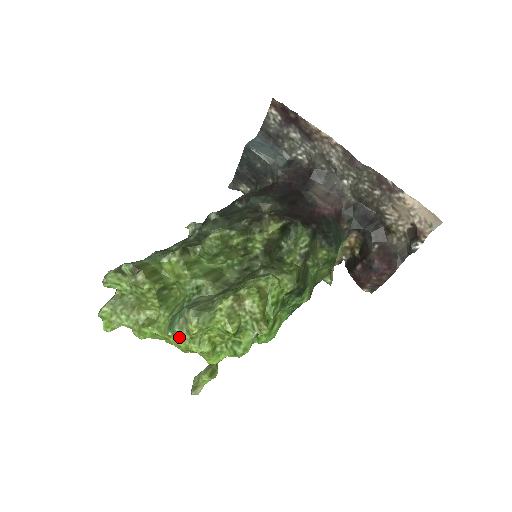
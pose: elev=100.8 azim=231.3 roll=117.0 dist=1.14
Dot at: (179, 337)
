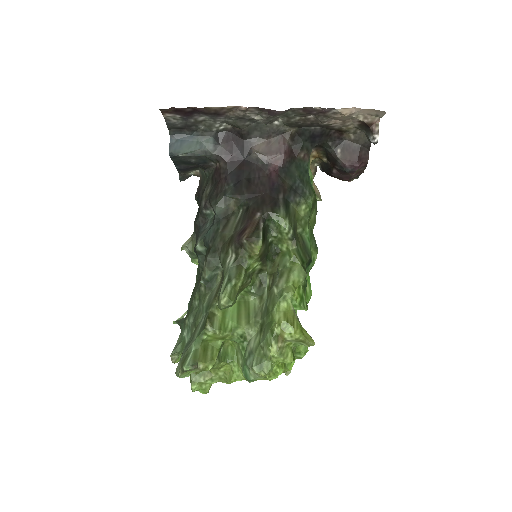
Dot at: (258, 379)
